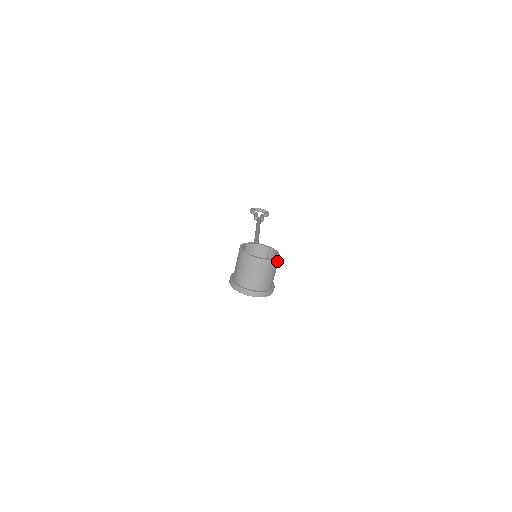
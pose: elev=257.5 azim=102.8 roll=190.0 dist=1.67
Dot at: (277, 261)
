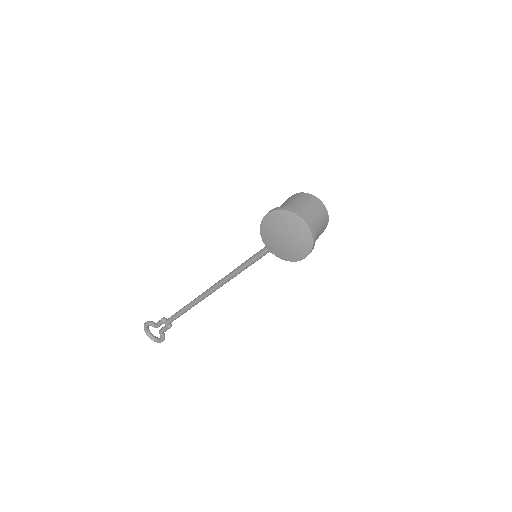
Dot at: (325, 228)
